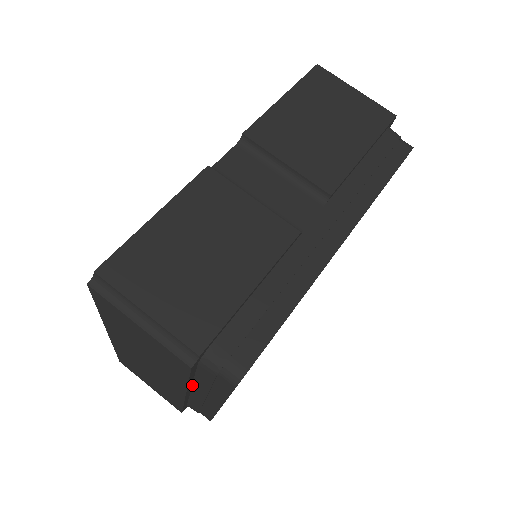
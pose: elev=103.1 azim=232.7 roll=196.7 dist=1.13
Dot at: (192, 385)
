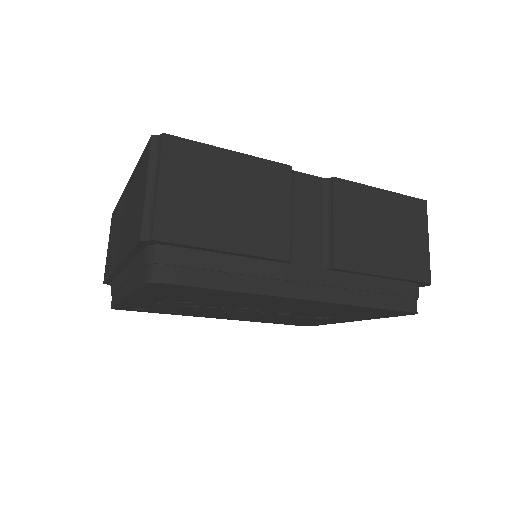
Dot at: (129, 264)
